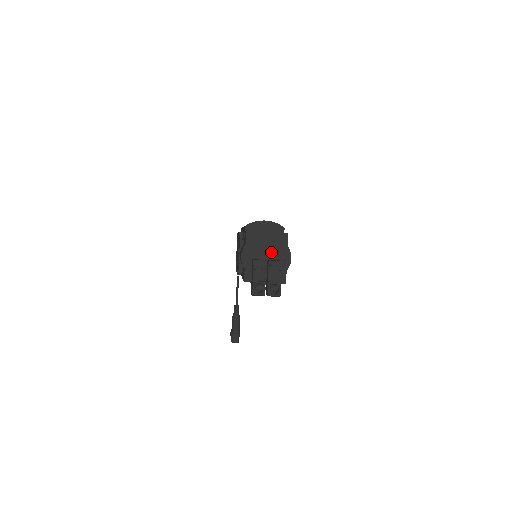
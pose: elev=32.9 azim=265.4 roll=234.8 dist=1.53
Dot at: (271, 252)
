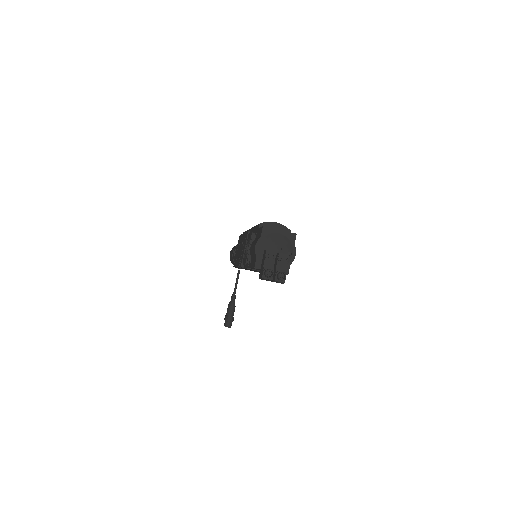
Dot at: (280, 247)
